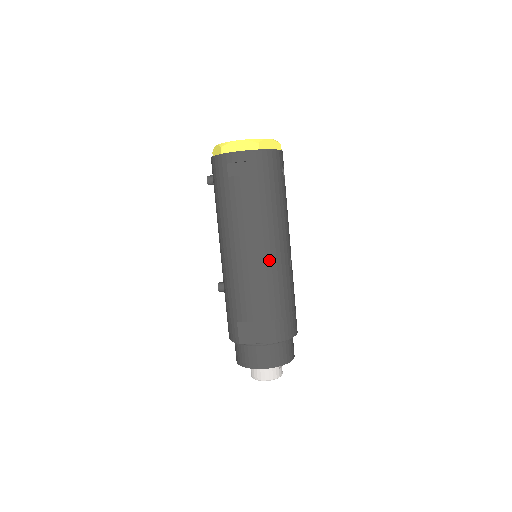
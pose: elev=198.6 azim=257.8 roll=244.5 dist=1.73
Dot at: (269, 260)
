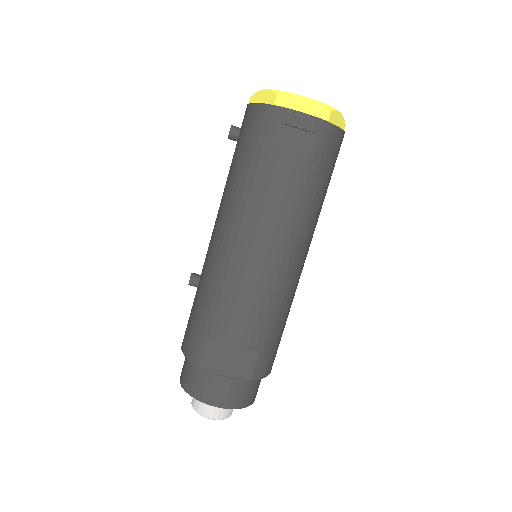
Dot at: (283, 273)
